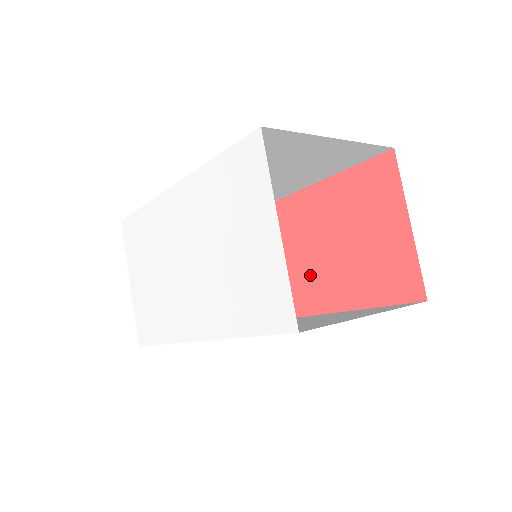
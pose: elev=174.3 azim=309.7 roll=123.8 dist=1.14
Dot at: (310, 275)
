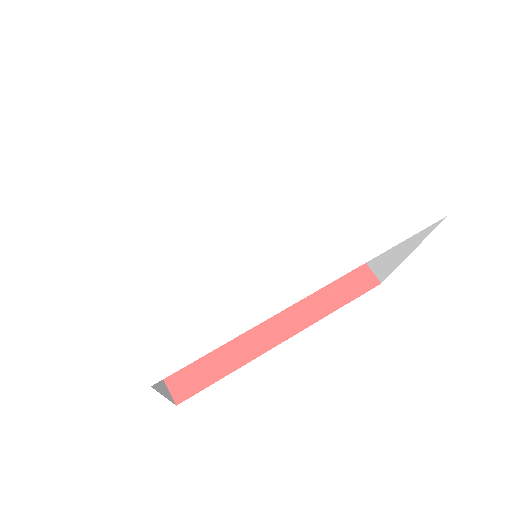
Dot at: occluded
